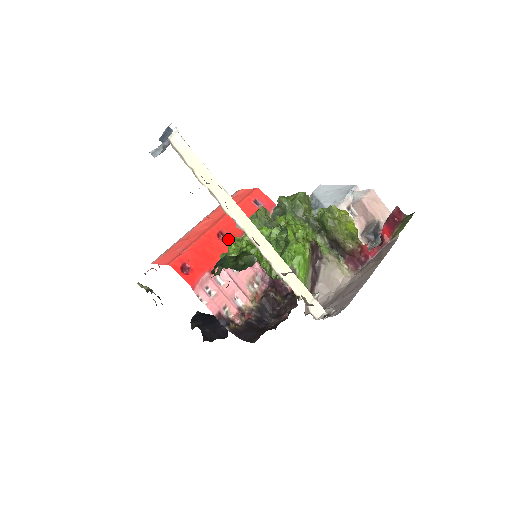
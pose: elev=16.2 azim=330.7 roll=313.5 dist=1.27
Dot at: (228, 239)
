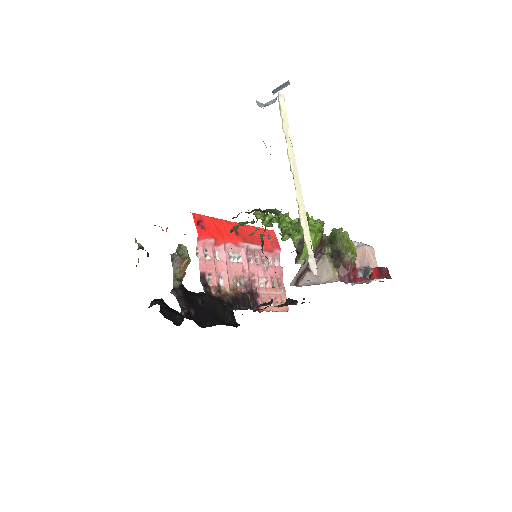
Dot at: (239, 236)
